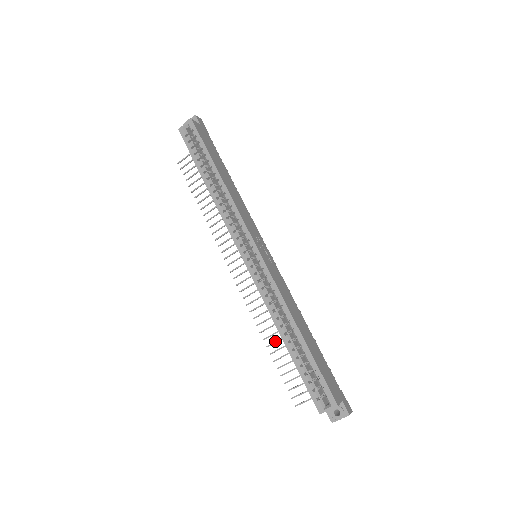
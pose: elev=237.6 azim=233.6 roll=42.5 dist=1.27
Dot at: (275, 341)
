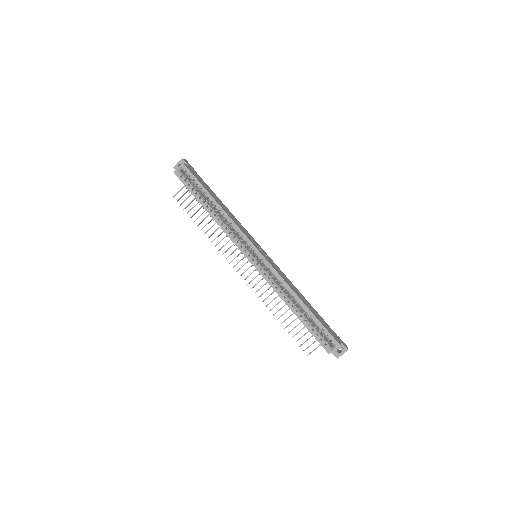
Dot at: (282, 314)
